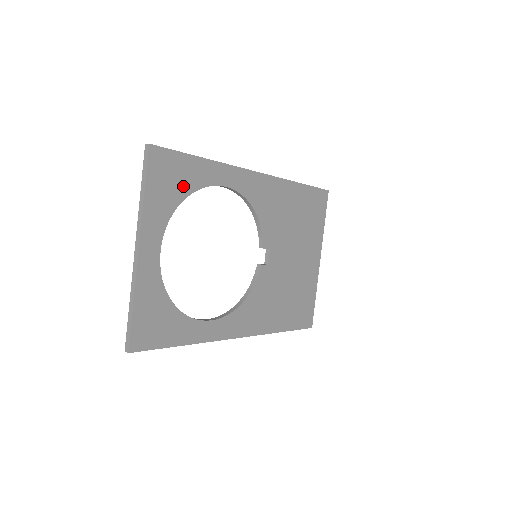
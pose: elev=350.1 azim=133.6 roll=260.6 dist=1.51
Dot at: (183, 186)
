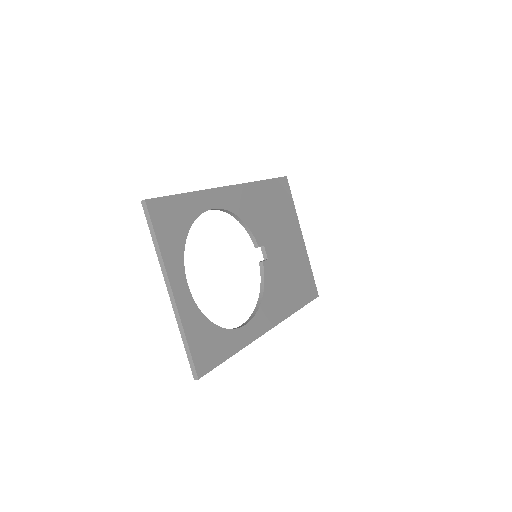
Dot at: (182, 223)
